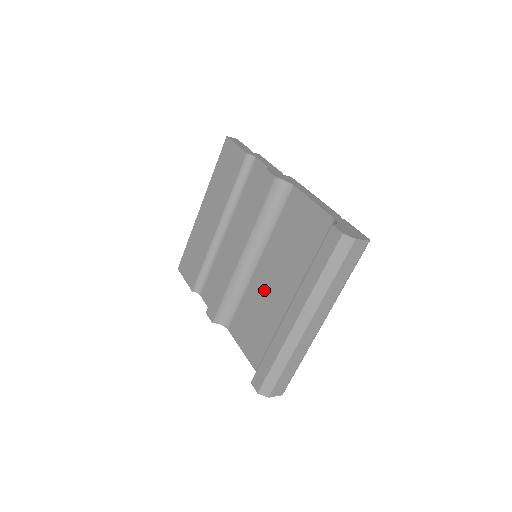
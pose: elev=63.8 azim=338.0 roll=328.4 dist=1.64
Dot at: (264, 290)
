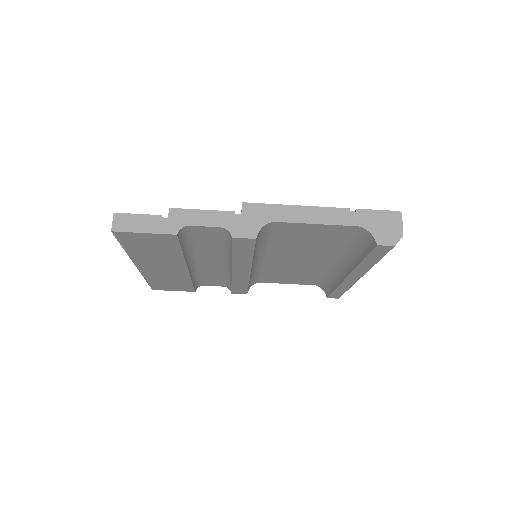
Dot at: (289, 265)
